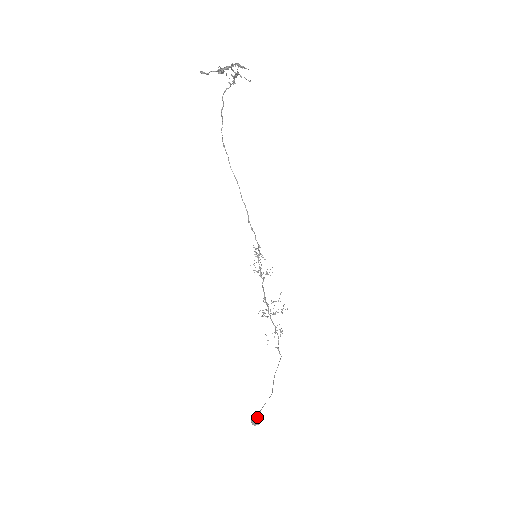
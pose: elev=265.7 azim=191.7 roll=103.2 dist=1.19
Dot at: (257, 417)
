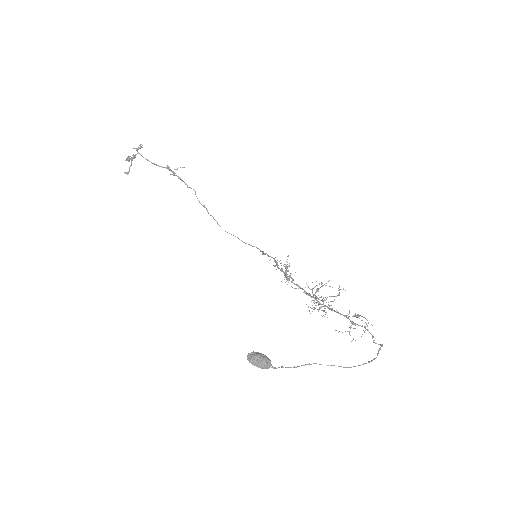
Dot at: (255, 352)
